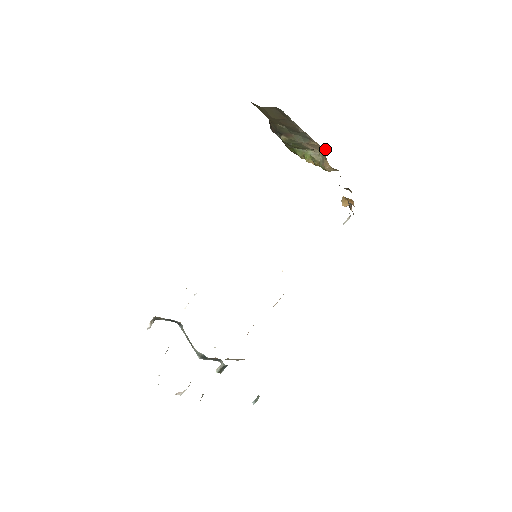
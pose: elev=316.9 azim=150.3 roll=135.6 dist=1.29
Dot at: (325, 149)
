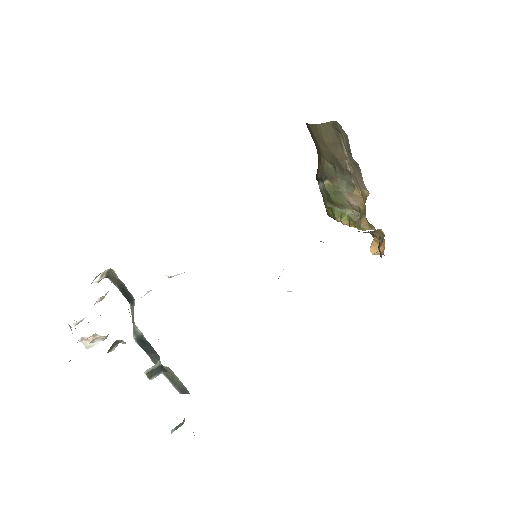
Dot at: (368, 192)
